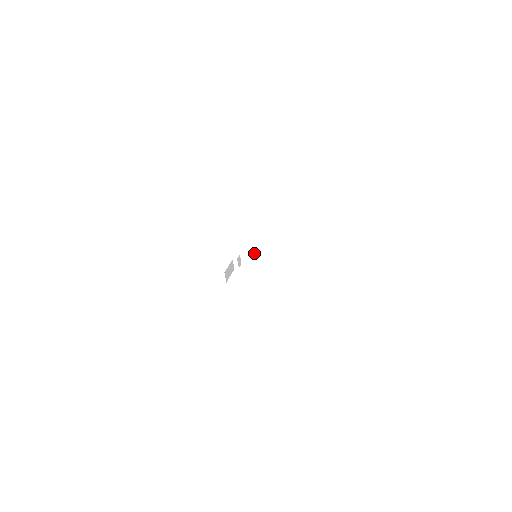
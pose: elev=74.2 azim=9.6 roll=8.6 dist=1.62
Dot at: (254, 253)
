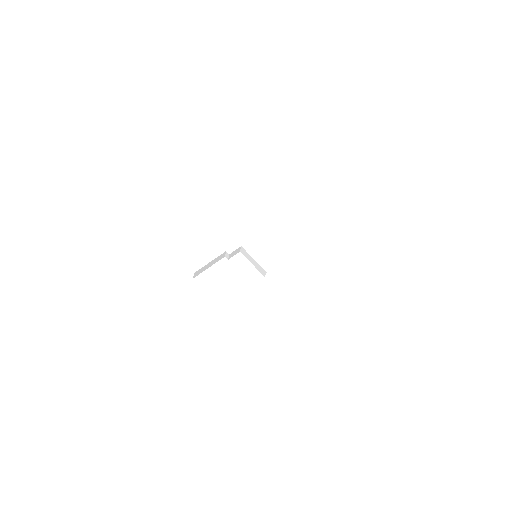
Dot at: (251, 257)
